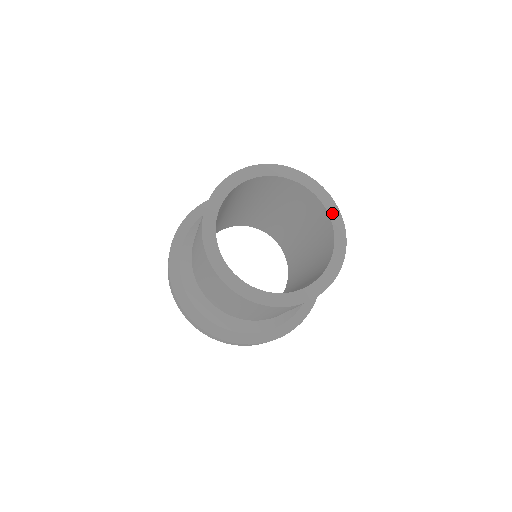
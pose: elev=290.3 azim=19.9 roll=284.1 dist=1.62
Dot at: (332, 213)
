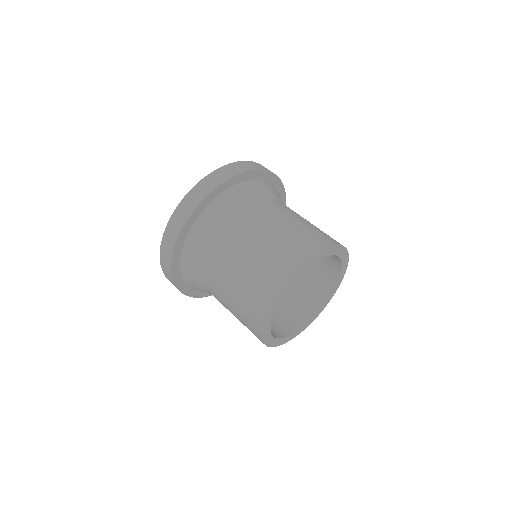
Dot at: (344, 265)
